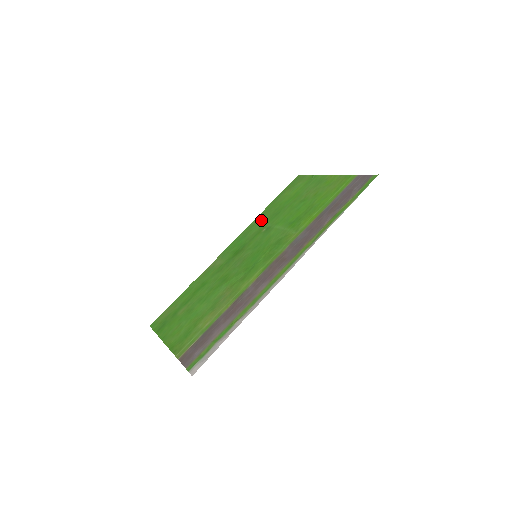
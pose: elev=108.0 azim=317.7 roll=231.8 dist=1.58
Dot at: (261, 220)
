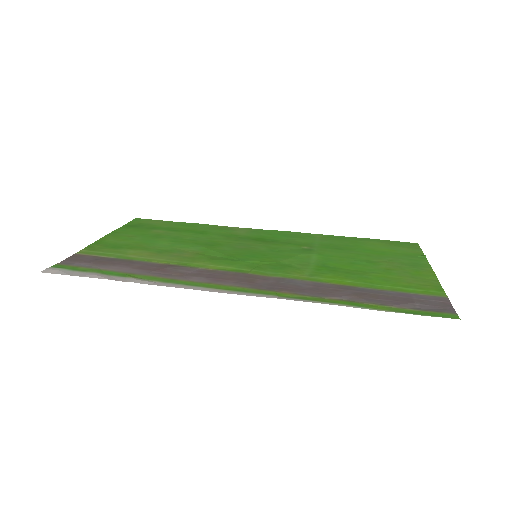
Dot at: (322, 239)
